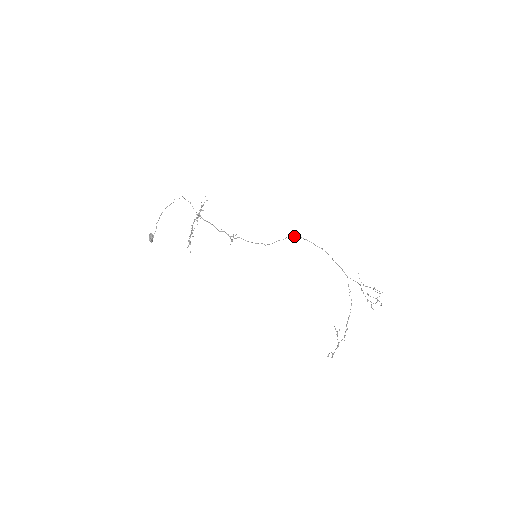
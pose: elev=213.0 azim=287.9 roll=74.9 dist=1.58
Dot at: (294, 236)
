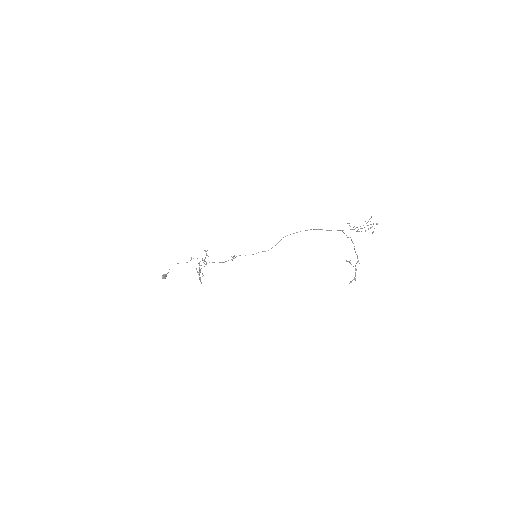
Dot at: (285, 236)
